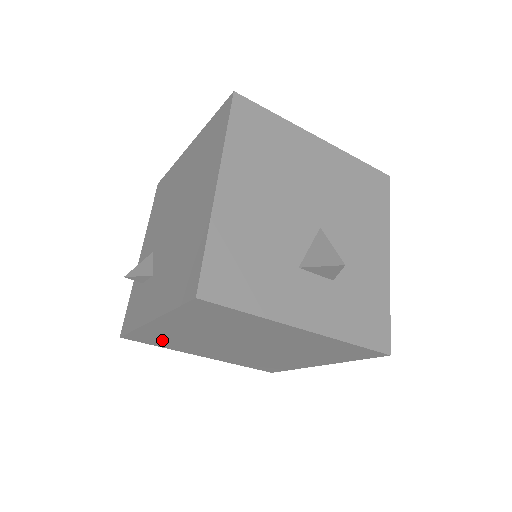
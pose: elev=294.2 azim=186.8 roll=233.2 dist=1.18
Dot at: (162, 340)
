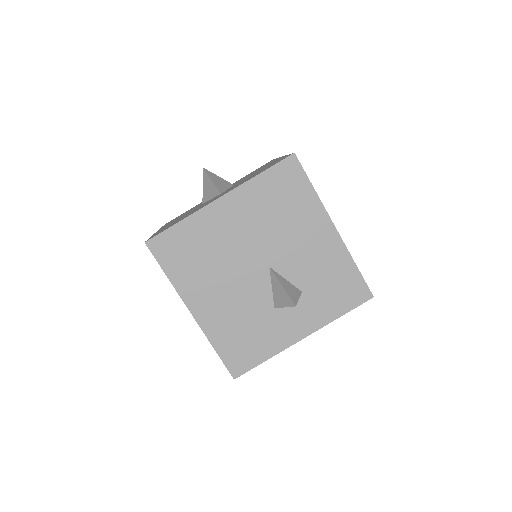
Dot at: occluded
